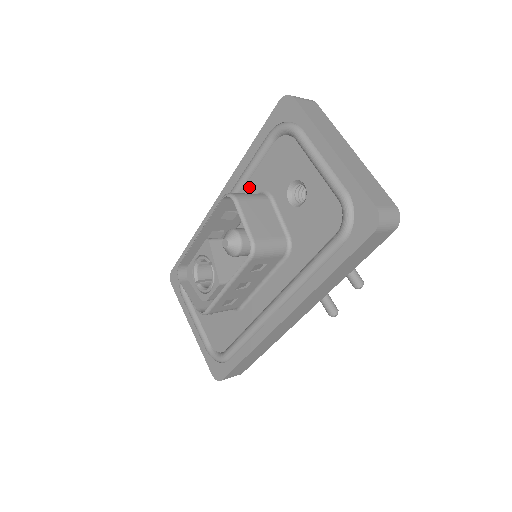
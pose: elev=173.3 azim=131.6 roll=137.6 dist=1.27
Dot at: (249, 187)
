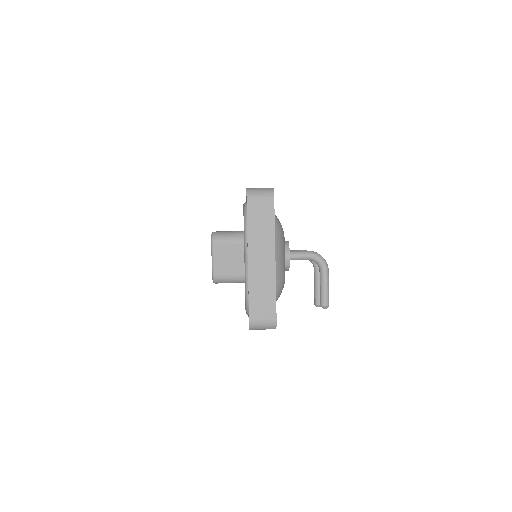
Dot at: occluded
